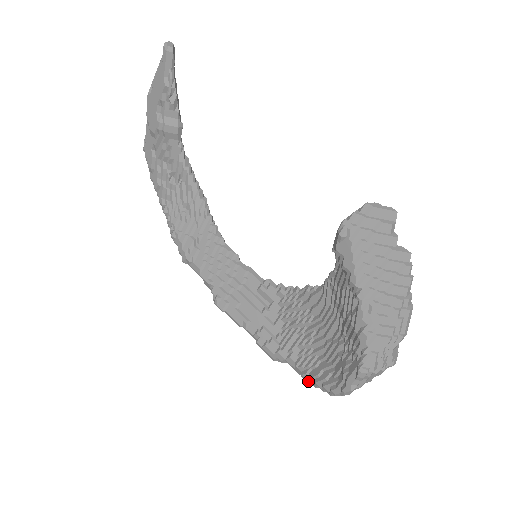
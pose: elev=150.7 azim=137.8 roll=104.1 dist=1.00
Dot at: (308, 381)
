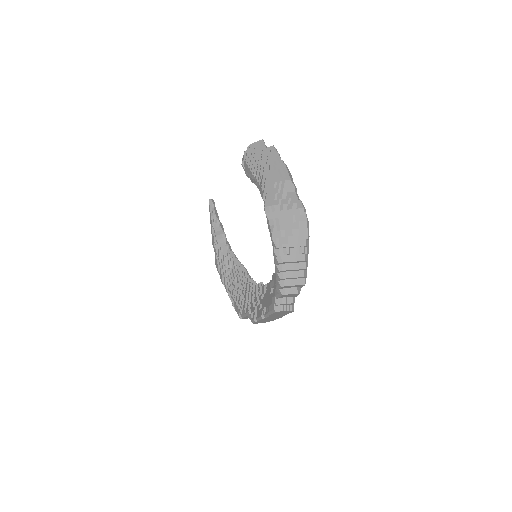
Dot at: (278, 283)
